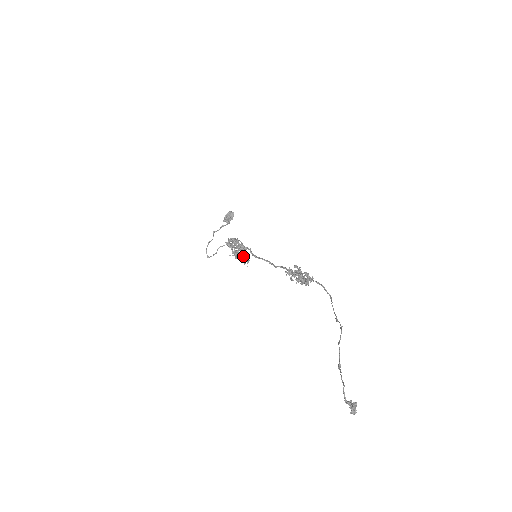
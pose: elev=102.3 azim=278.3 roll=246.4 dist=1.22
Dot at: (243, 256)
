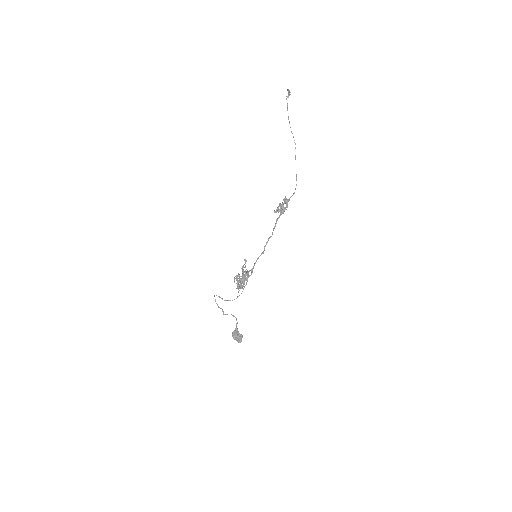
Dot at: (246, 260)
